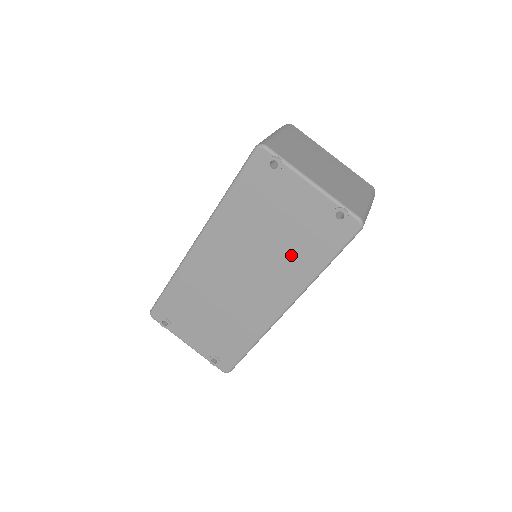
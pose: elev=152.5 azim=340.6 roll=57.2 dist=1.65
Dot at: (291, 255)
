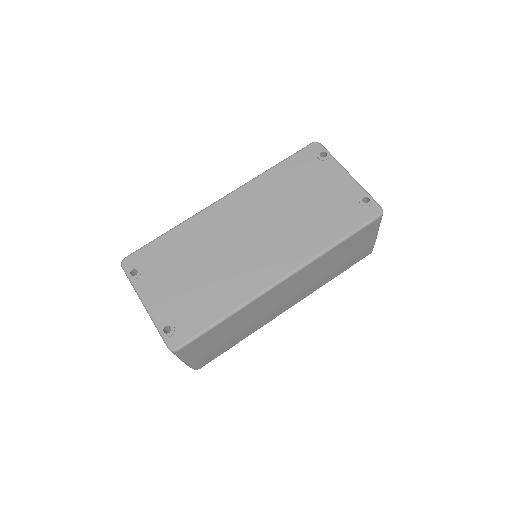
Dot at: (311, 225)
